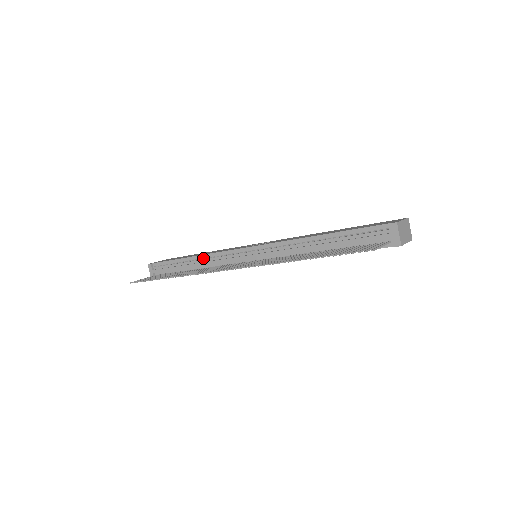
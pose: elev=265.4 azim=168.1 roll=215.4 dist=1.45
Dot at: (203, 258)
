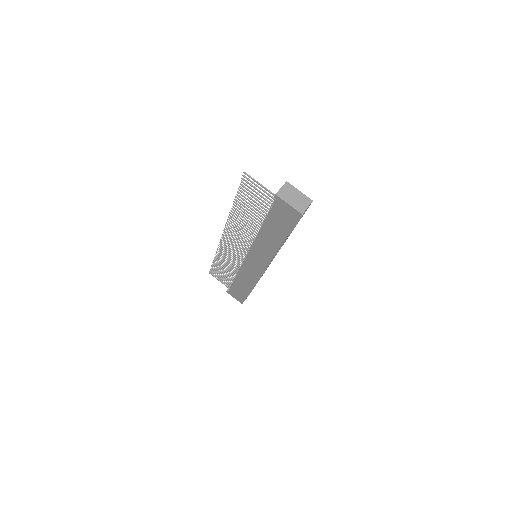
Dot at: occluded
